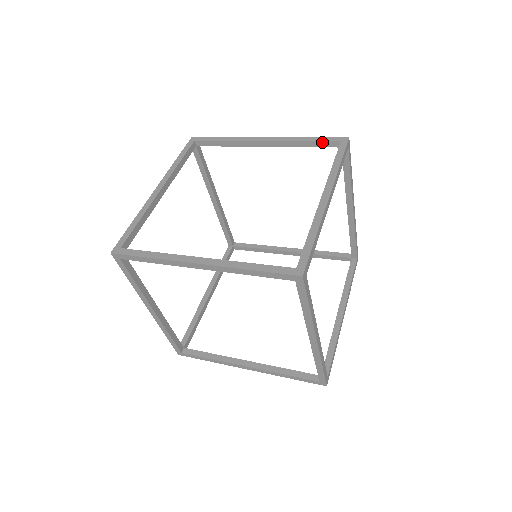
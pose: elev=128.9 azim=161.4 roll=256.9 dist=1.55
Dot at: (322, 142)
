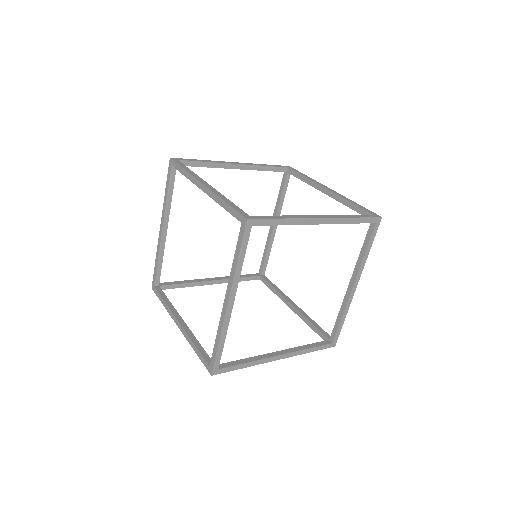
Dot at: (281, 184)
